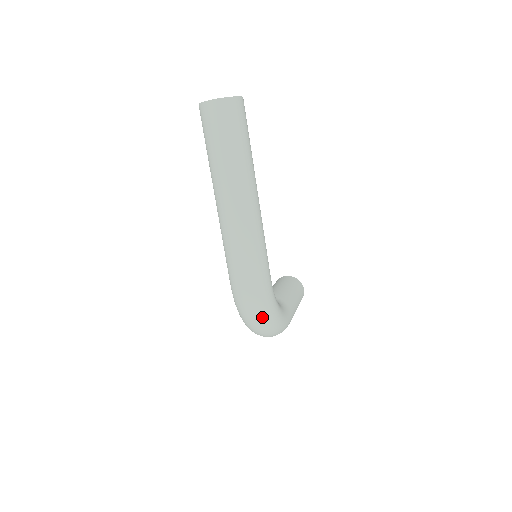
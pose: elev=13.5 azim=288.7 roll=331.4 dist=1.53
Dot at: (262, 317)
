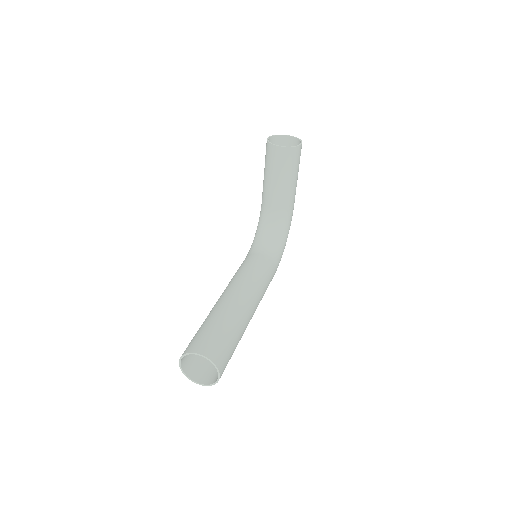
Dot at: occluded
